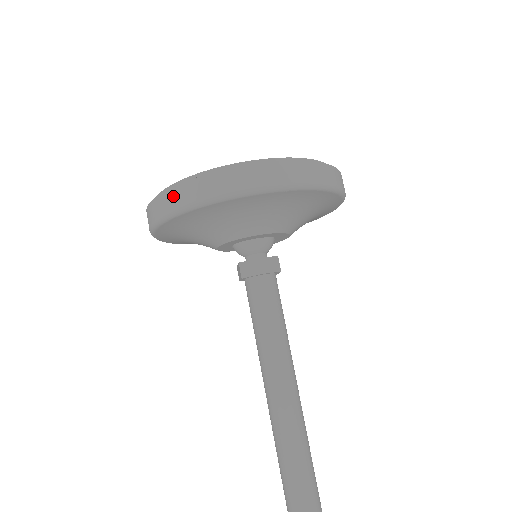
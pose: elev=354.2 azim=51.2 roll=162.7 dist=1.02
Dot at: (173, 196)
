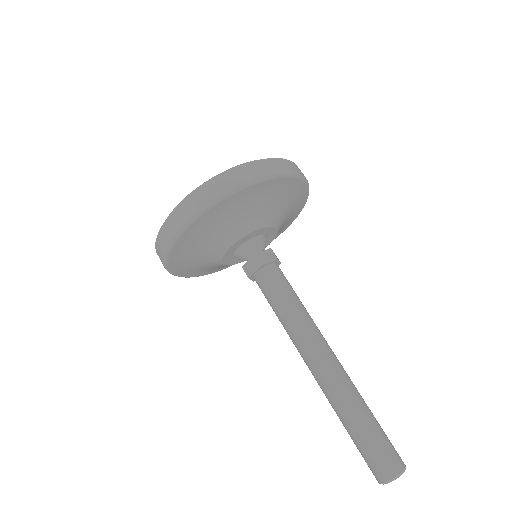
Dot at: (229, 178)
